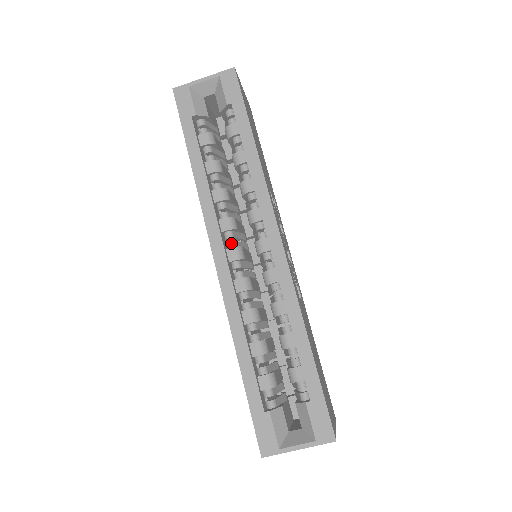
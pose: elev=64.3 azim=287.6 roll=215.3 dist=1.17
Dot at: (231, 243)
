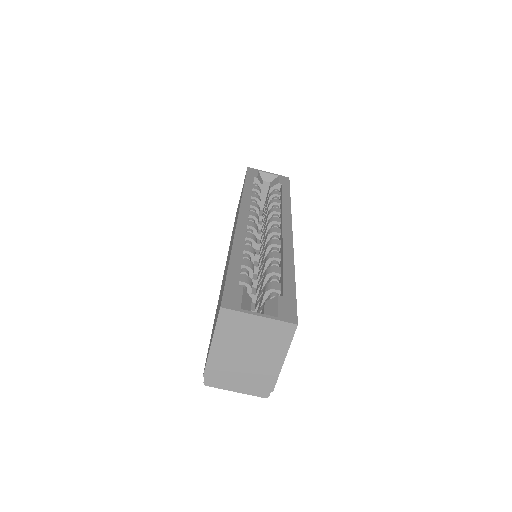
Dot at: (252, 222)
